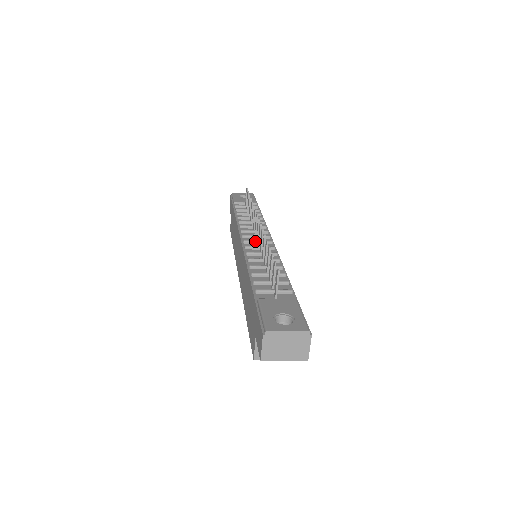
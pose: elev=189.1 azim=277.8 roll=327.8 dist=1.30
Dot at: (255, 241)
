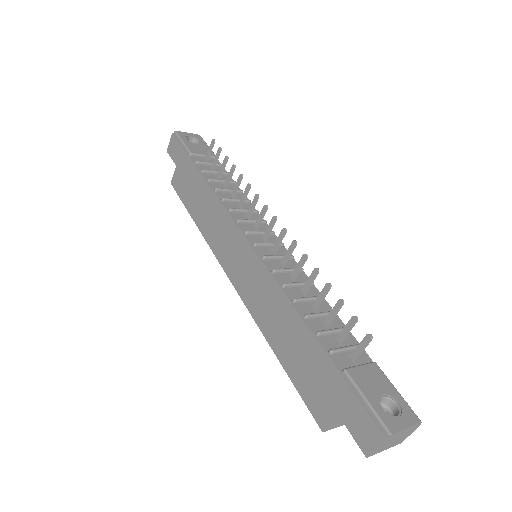
Dot at: (267, 244)
